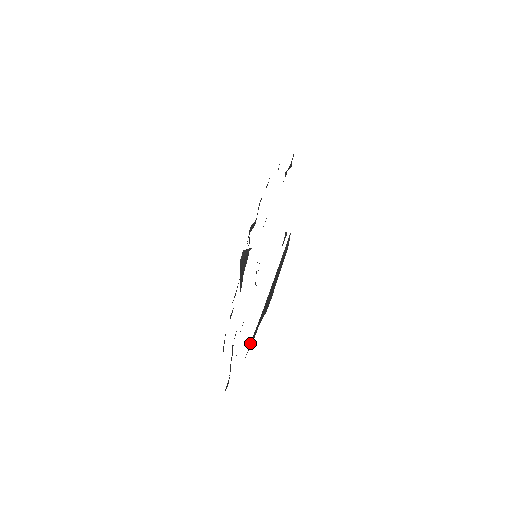
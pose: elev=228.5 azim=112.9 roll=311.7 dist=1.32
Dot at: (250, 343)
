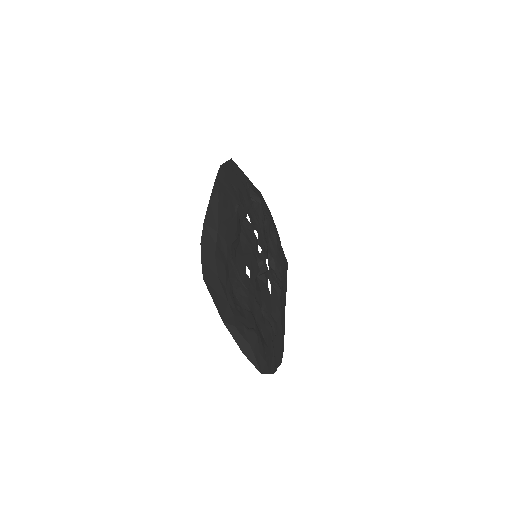
Dot at: (201, 248)
